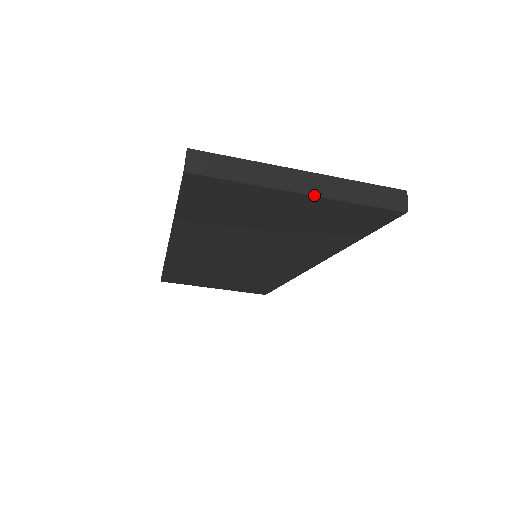
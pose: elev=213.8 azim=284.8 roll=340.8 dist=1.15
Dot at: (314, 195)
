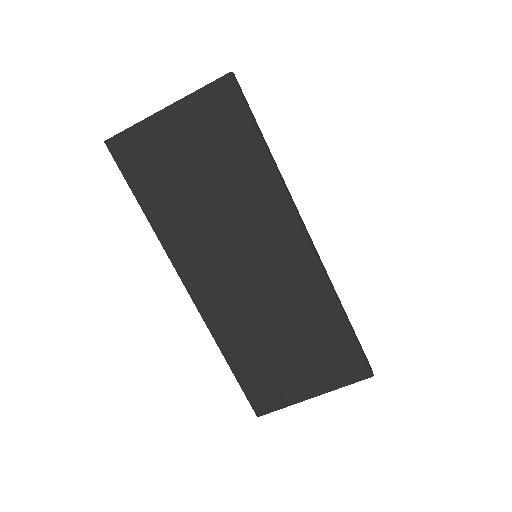
Dot at: (172, 104)
